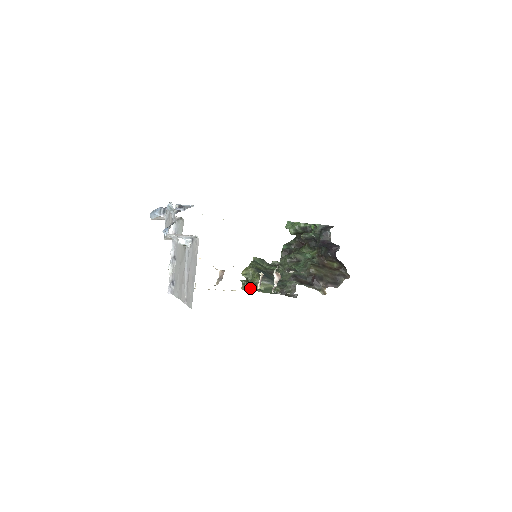
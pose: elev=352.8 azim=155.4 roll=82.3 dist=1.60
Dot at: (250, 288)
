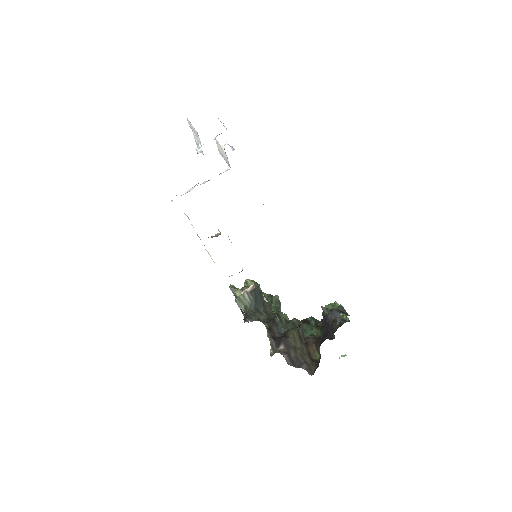
Dot at: occluded
